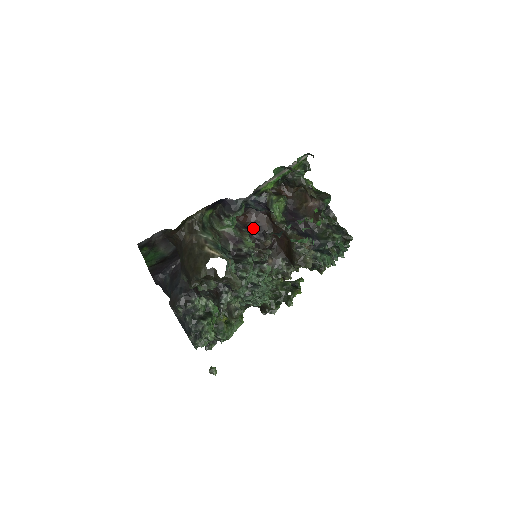
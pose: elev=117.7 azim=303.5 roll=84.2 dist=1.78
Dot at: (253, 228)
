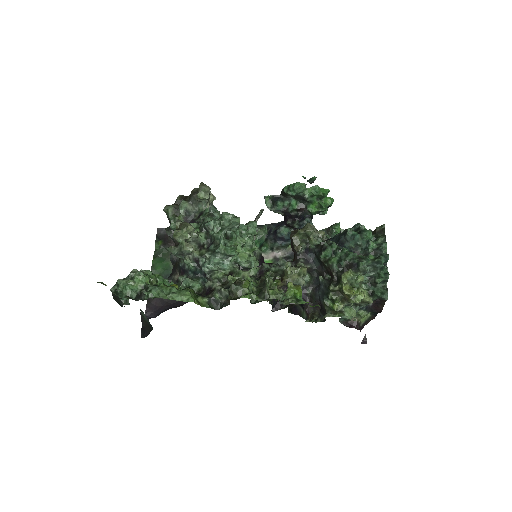
Dot at: occluded
